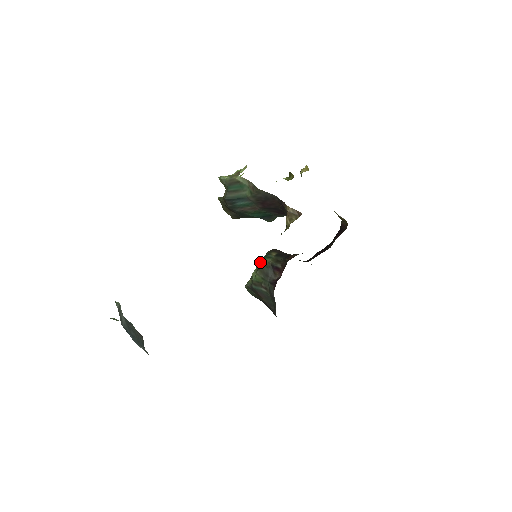
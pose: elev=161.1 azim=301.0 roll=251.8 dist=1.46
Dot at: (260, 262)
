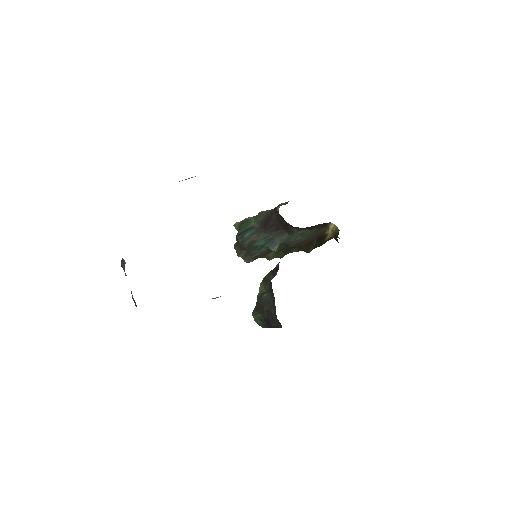
Dot at: (264, 278)
